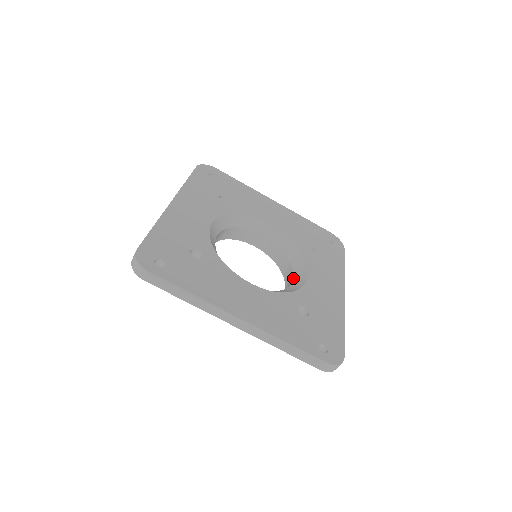
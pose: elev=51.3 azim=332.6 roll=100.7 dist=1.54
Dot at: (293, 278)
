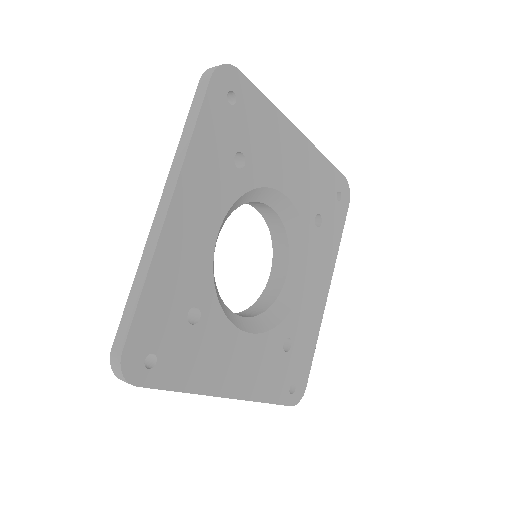
Dot at: (286, 277)
